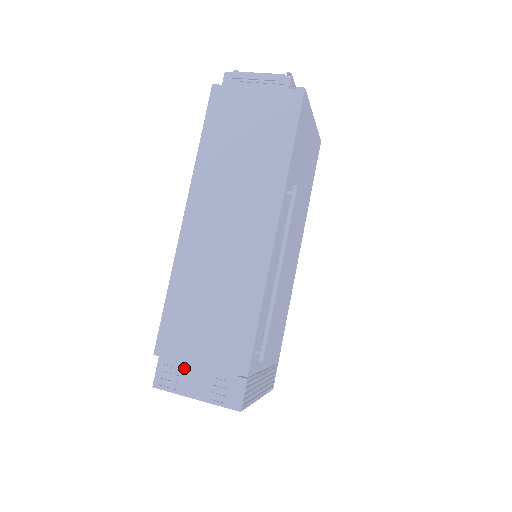
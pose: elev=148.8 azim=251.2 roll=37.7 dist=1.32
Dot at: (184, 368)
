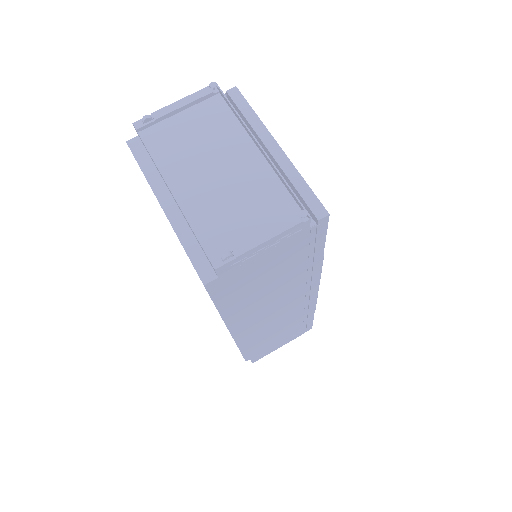
Dot at: (270, 349)
